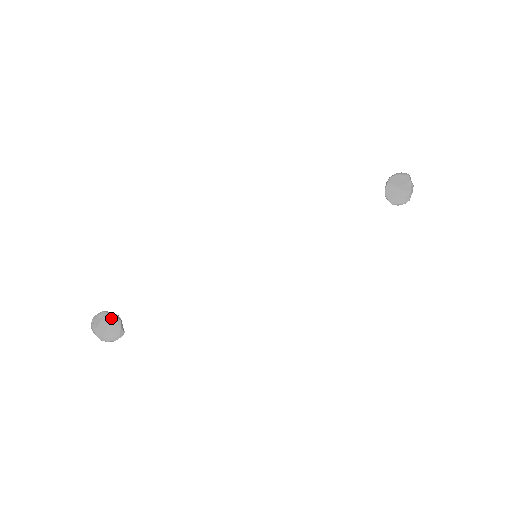
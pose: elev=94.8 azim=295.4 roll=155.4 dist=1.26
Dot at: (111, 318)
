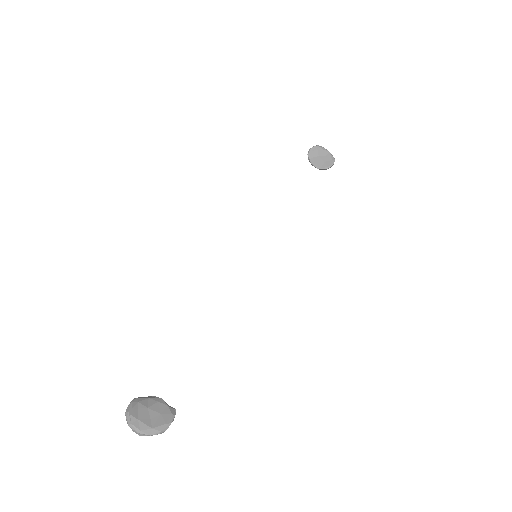
Dot at: (148, 401)
